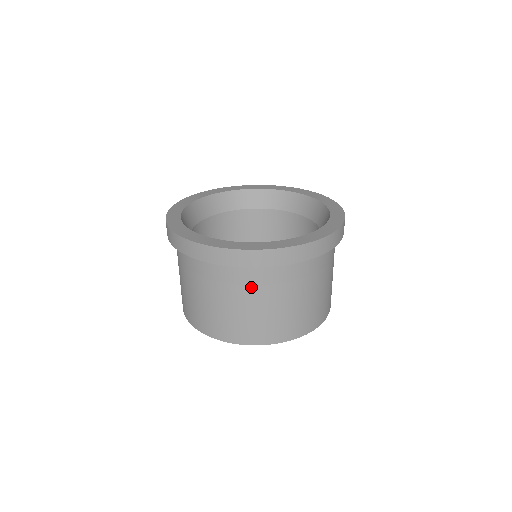
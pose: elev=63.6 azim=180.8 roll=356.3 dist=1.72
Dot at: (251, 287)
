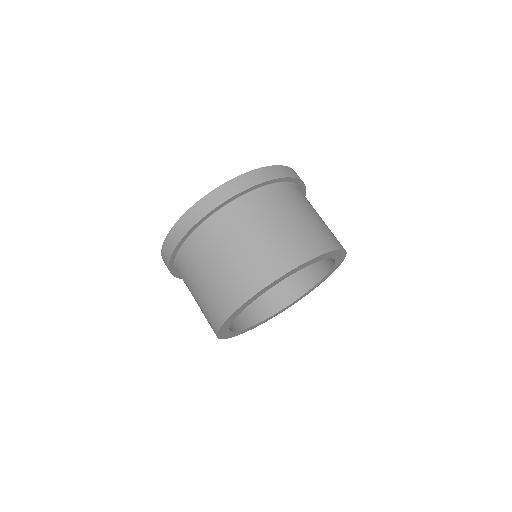
Dot at: (221, 237)
